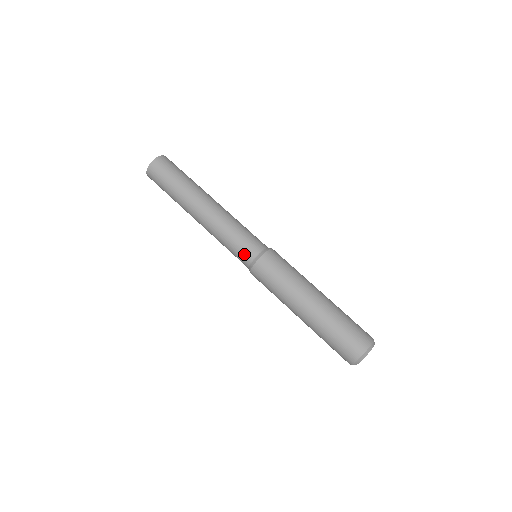
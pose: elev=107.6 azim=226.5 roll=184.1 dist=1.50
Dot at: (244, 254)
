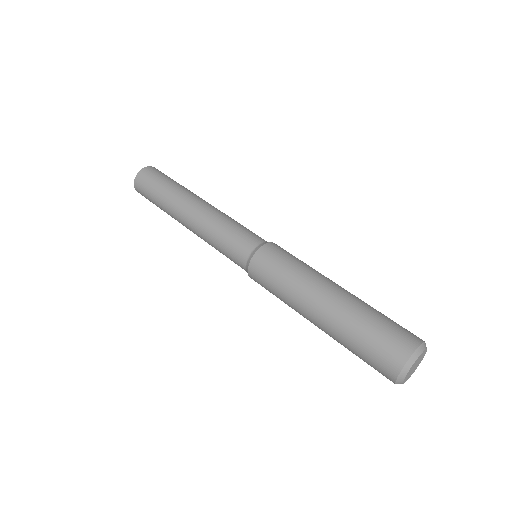
Dot at: (252, 236)
